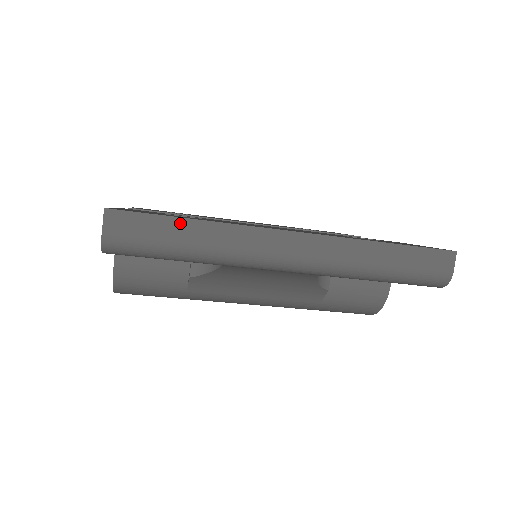
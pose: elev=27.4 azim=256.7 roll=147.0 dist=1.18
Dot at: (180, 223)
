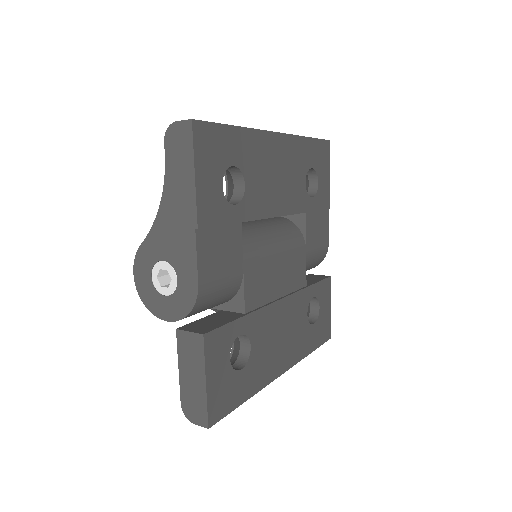
Dot at: (238, 404)
